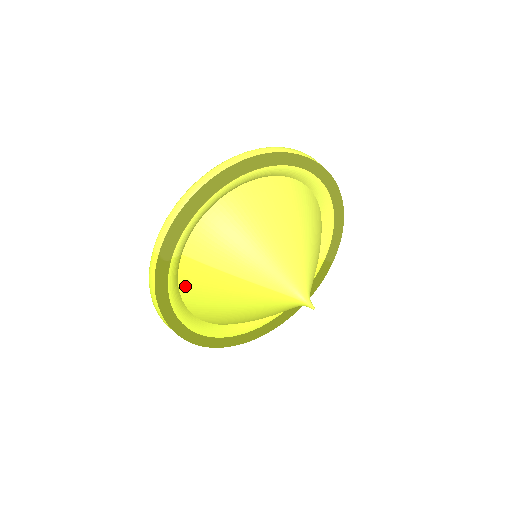
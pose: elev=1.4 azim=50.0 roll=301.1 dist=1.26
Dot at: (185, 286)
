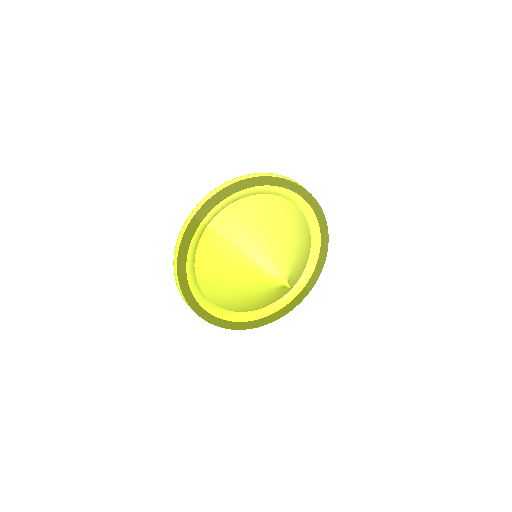
Dot at: (201, 251)
